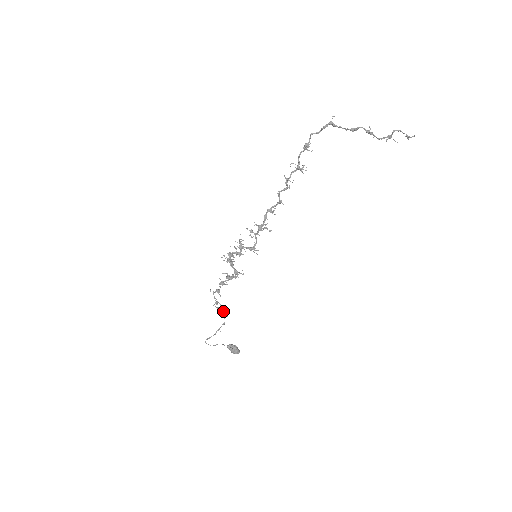
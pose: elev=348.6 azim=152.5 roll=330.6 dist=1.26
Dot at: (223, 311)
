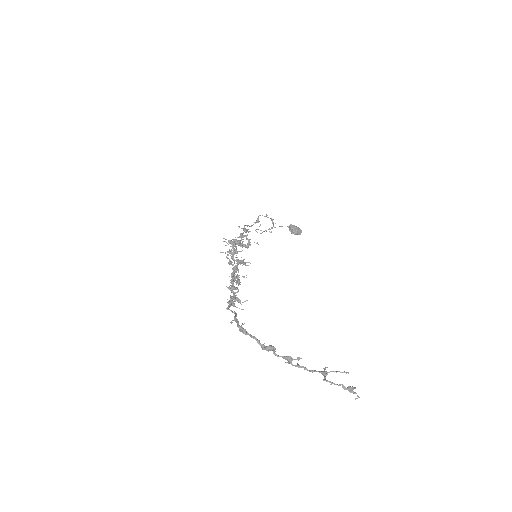
Dot at: (272, 219)
